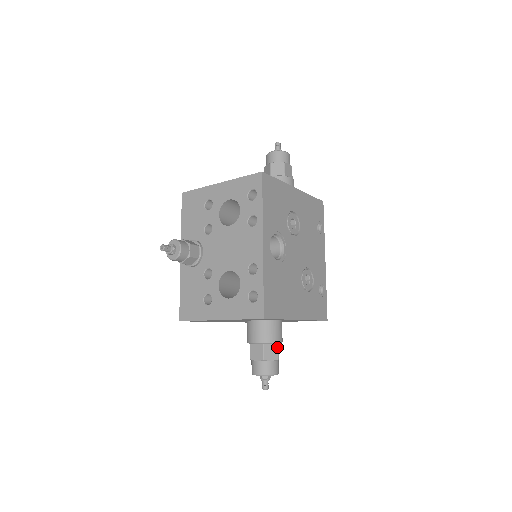
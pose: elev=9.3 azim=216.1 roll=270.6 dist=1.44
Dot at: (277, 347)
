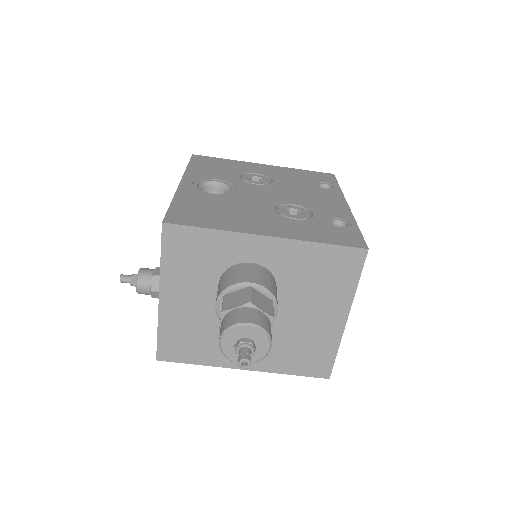
Dot at: (248, 290)
